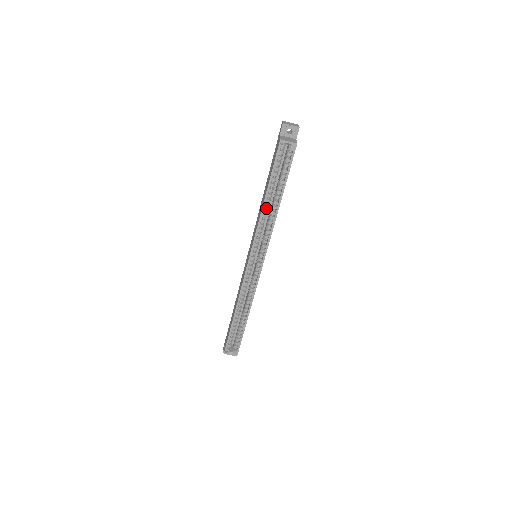
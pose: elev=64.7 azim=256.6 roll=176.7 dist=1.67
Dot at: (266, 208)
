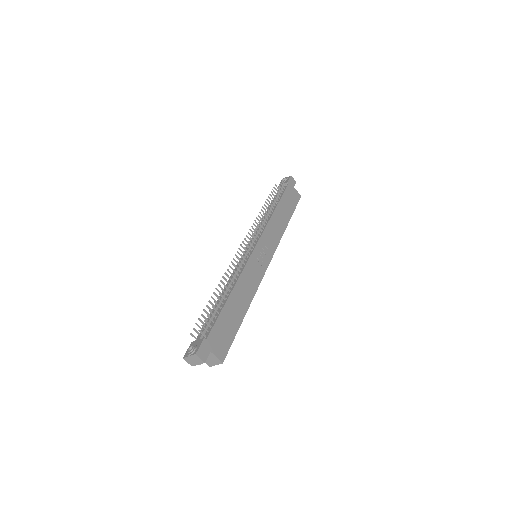
Dot at: occluded
